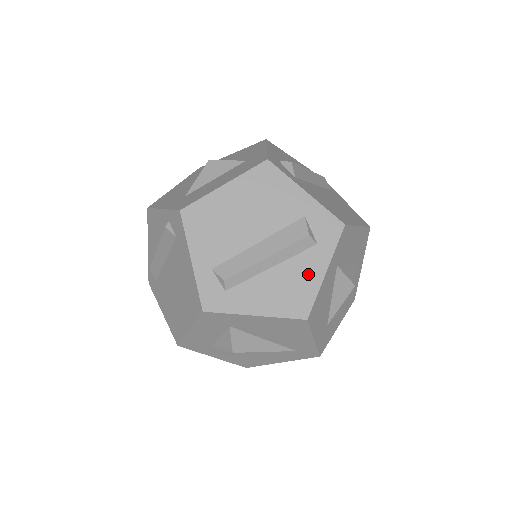
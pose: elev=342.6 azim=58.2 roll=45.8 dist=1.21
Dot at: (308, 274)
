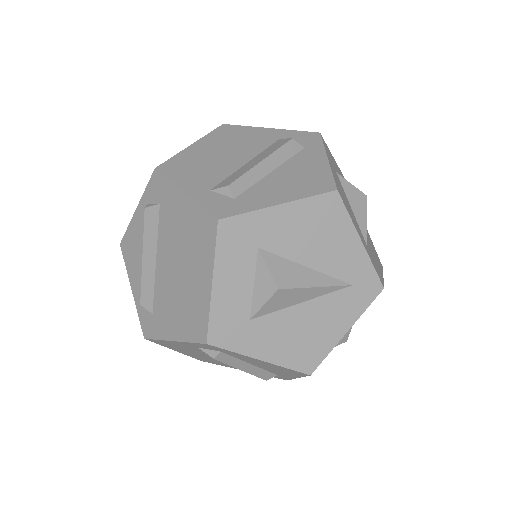
Dot at: (311, 165)
